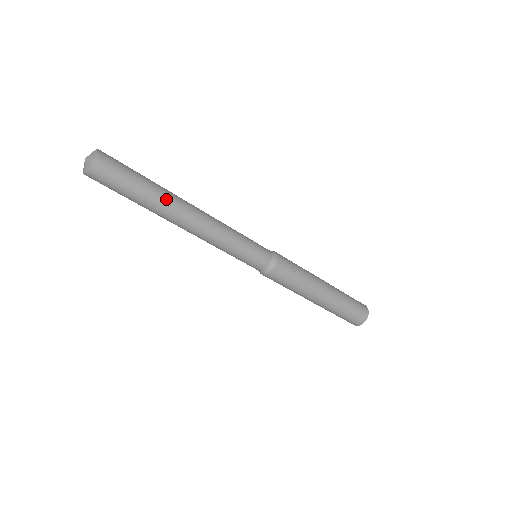
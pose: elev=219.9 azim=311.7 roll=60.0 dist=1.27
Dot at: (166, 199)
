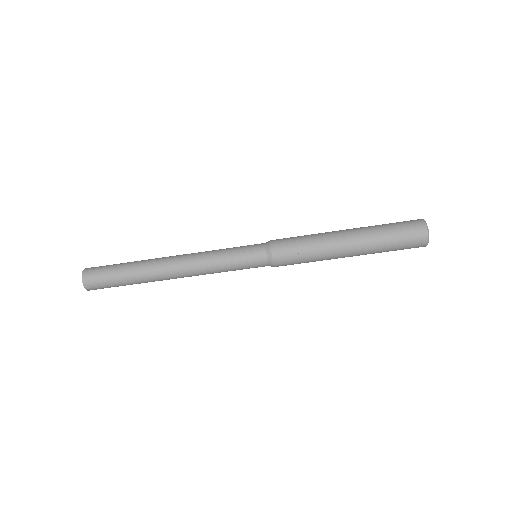
Dot at: (145, 276)
